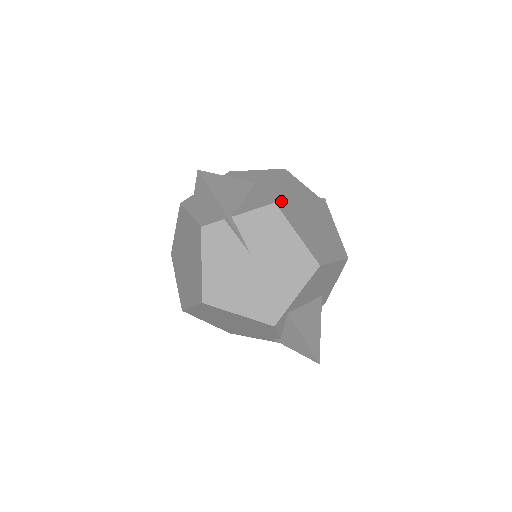
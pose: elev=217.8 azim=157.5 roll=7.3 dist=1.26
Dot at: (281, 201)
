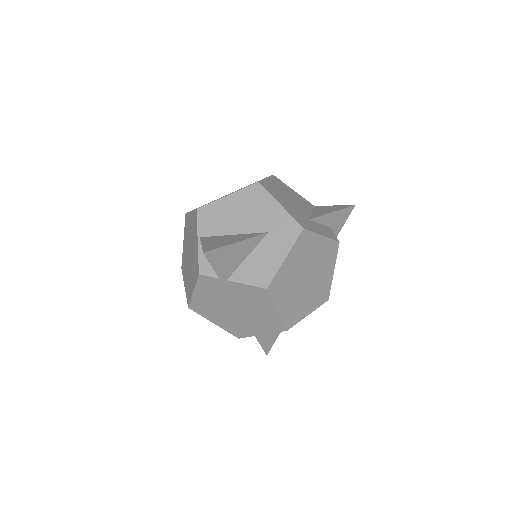
Dot at: (276, 281)
